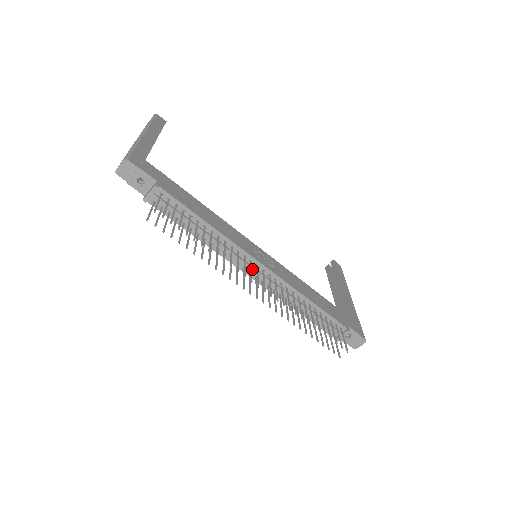
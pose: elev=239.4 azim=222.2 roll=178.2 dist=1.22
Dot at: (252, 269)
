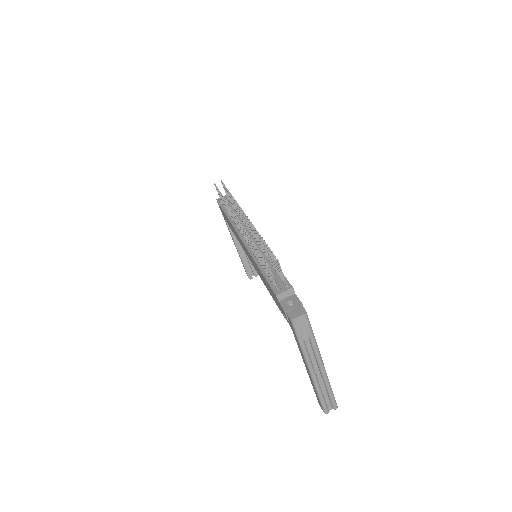
Dot at: occluded
